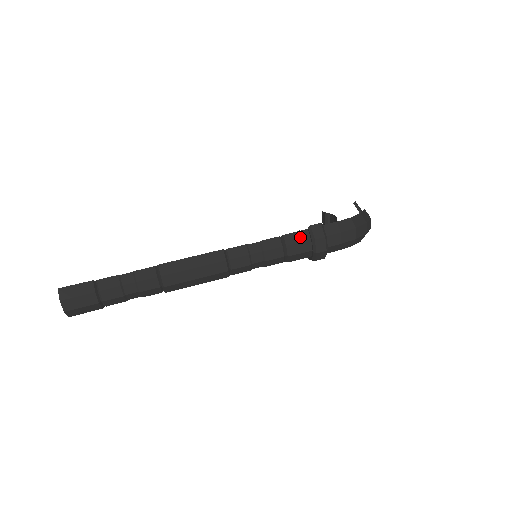
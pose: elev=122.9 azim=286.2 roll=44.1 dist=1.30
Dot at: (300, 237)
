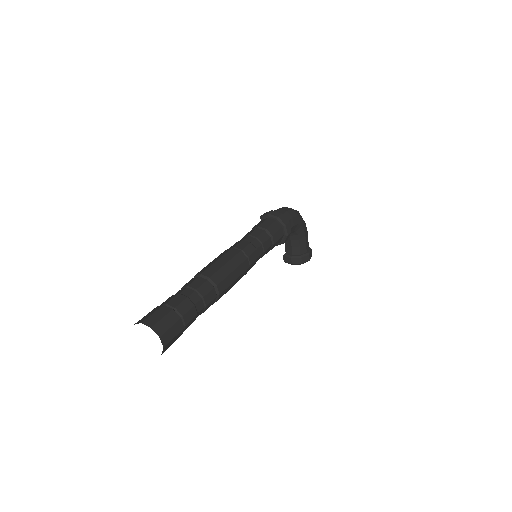
Dot at: (261, 222)
